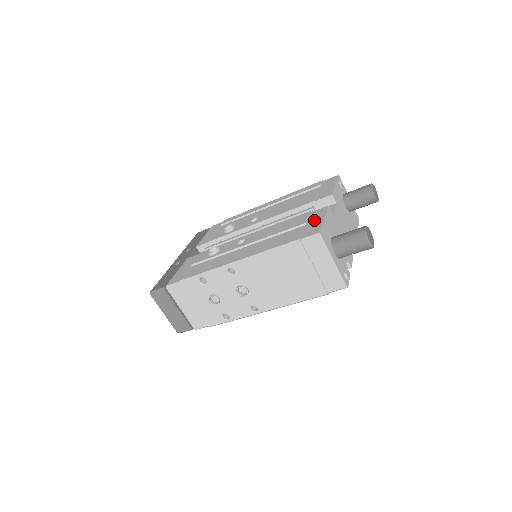
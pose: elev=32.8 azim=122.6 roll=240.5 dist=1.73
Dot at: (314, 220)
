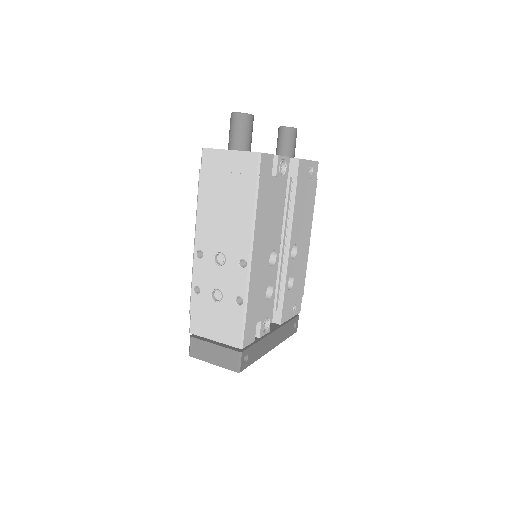
Dot at: occluded
